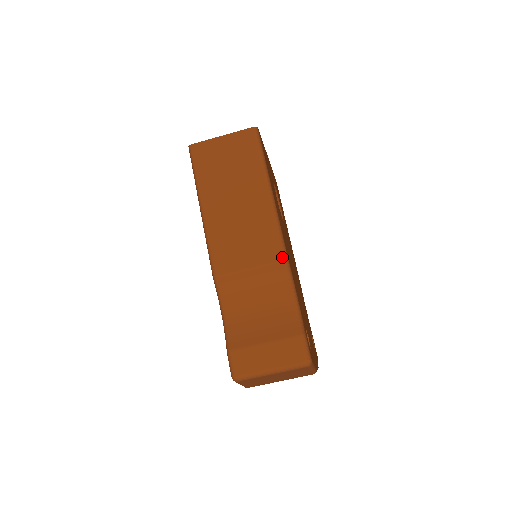
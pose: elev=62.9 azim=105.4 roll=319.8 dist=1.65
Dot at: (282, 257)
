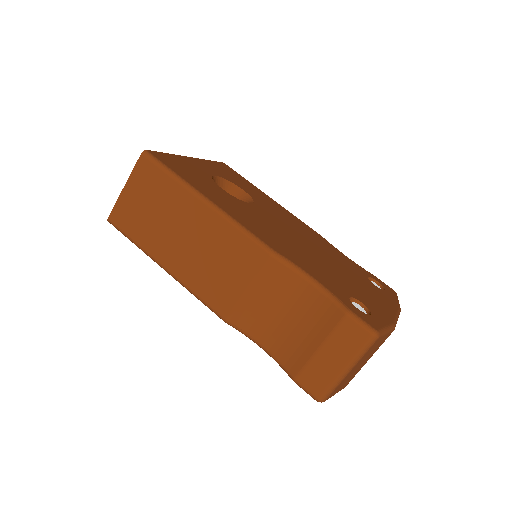
Dot at: (267, 254)
